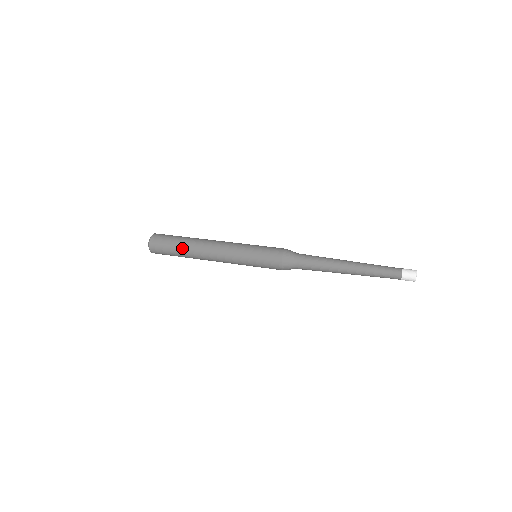
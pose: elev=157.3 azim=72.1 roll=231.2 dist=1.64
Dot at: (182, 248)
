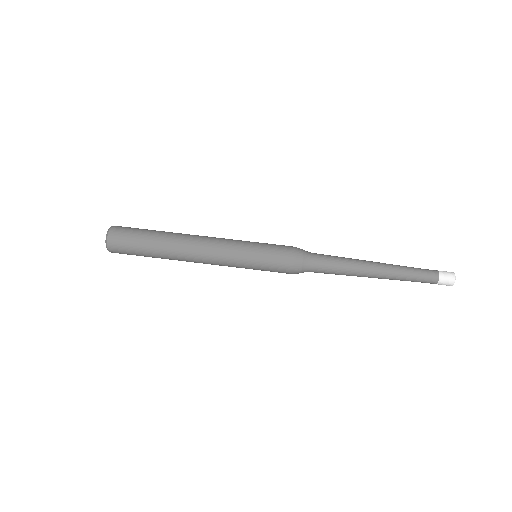
Dot at: (156, 246)
